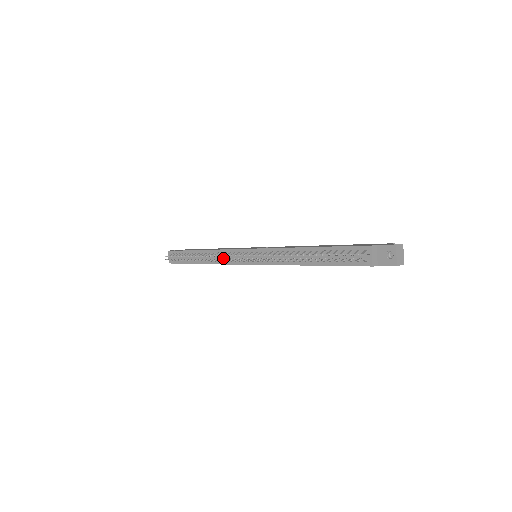
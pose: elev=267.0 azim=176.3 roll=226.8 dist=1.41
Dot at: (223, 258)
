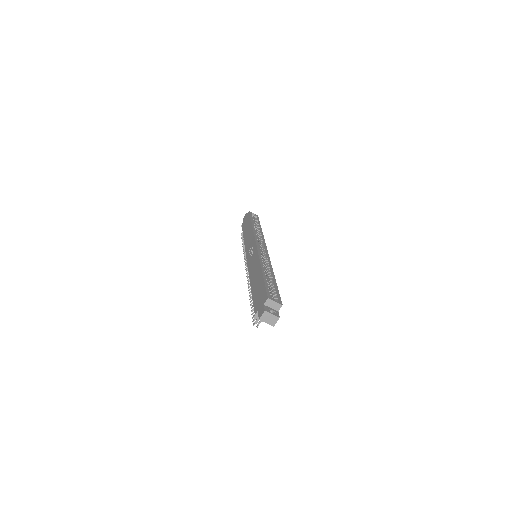
Dot at: occluded
